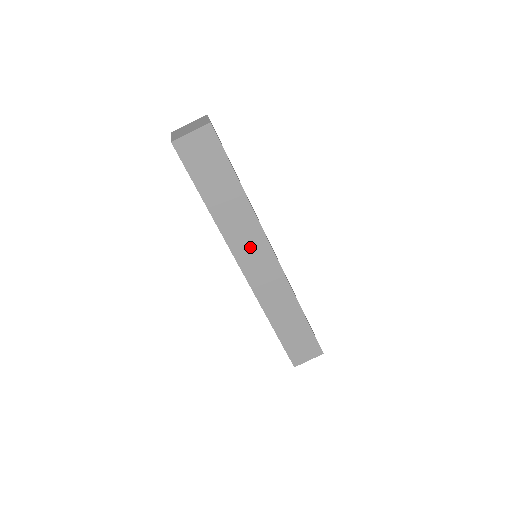
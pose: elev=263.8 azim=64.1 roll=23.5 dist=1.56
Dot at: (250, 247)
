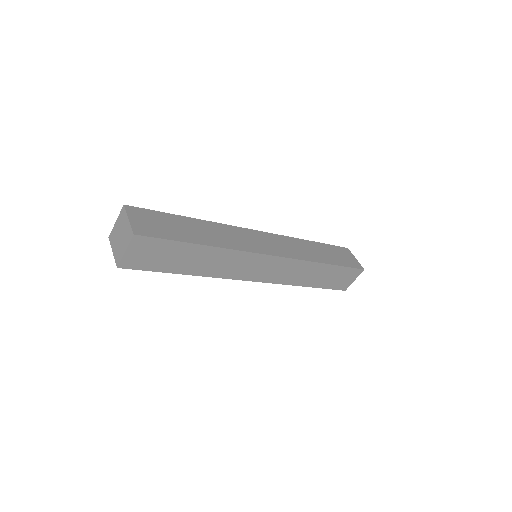
Dot at: (246, 267)
